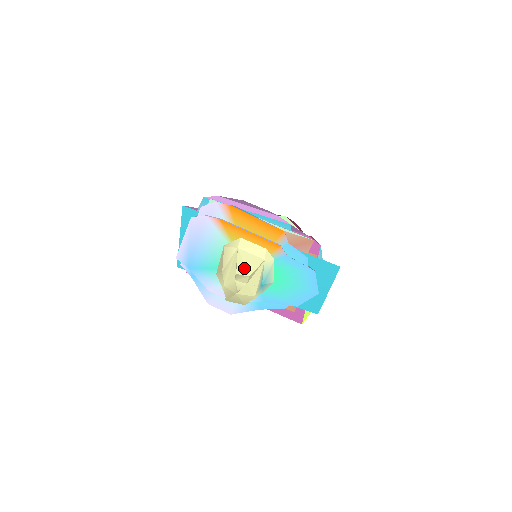
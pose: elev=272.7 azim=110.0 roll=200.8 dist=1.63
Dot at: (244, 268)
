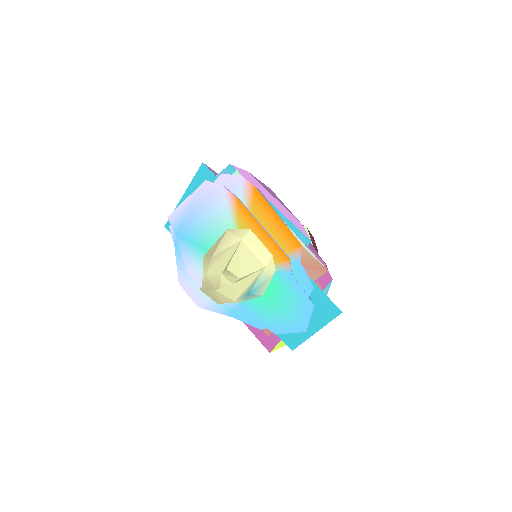
Dot at: (238, 266)
